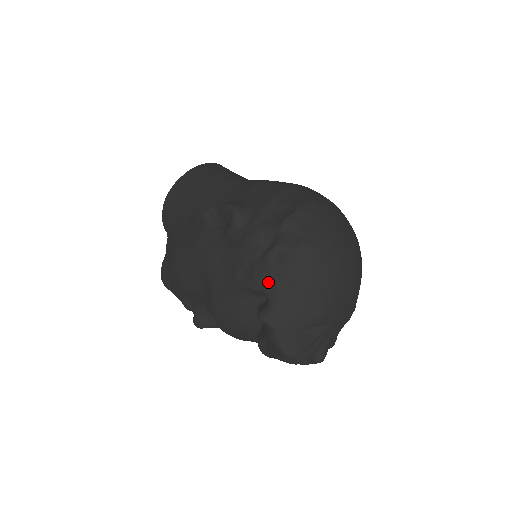
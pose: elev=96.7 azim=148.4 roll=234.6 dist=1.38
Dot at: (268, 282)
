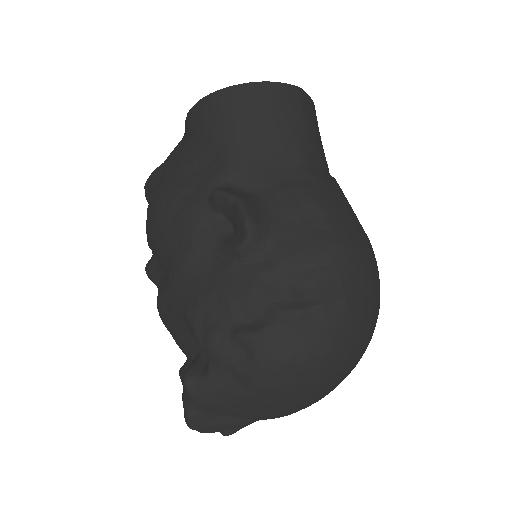
Dot at: (218, 360)
